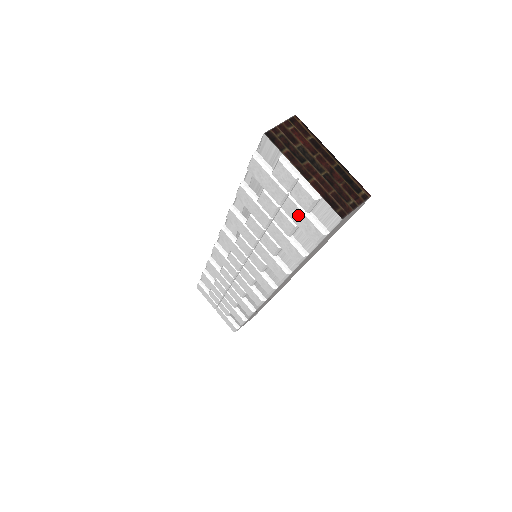
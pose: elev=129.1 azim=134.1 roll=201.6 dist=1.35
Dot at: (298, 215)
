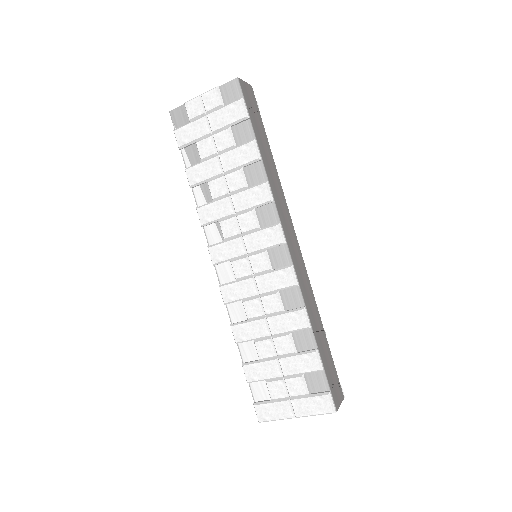
Dot at: (221, 116)
